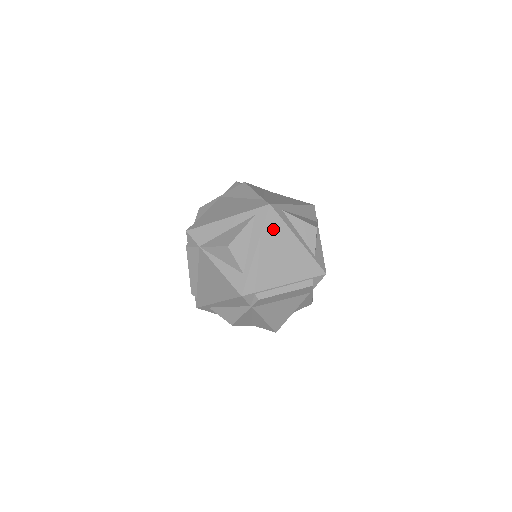
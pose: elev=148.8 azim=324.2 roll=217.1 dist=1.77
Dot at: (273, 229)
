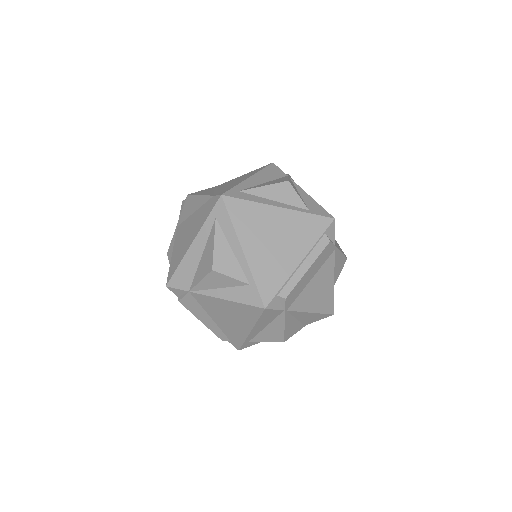
Dot at: (244, 217)
